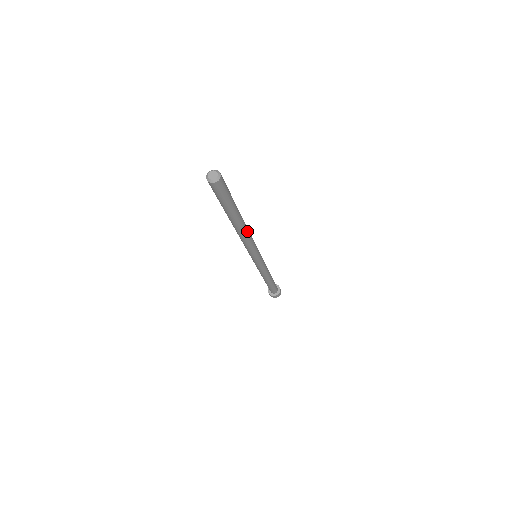
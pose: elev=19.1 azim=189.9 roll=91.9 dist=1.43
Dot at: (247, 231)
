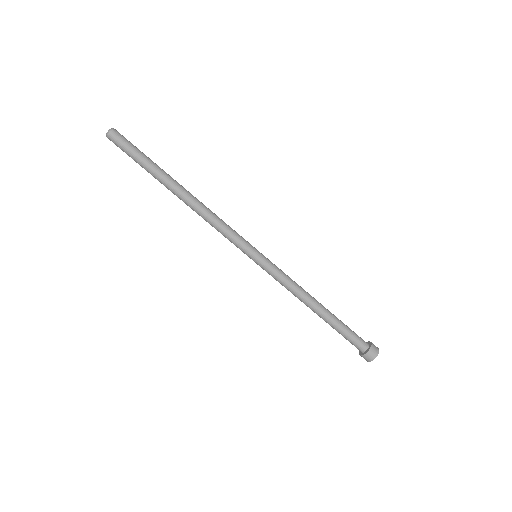
Dot at: (199, 202)
